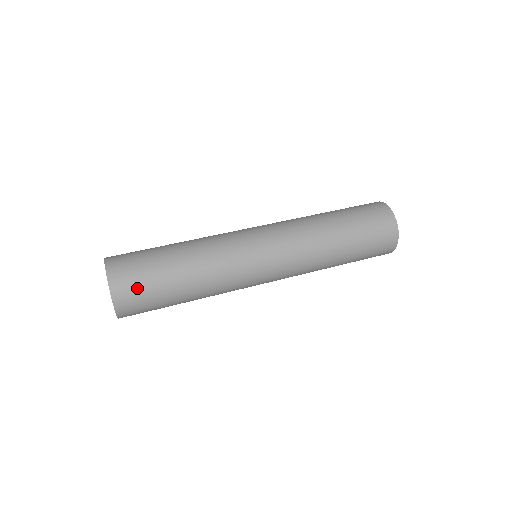
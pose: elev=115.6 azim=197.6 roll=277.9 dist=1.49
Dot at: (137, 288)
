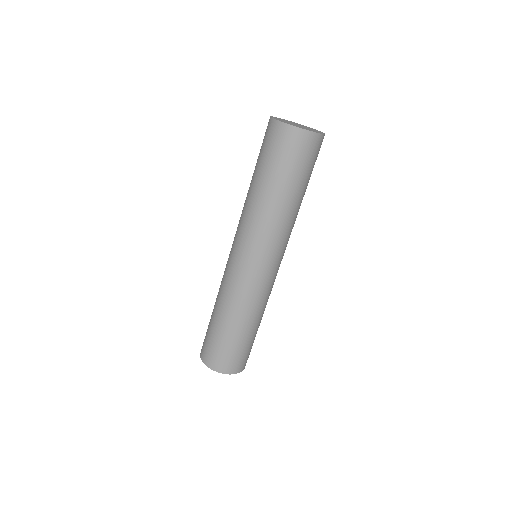
Dot at: (234, 359)
